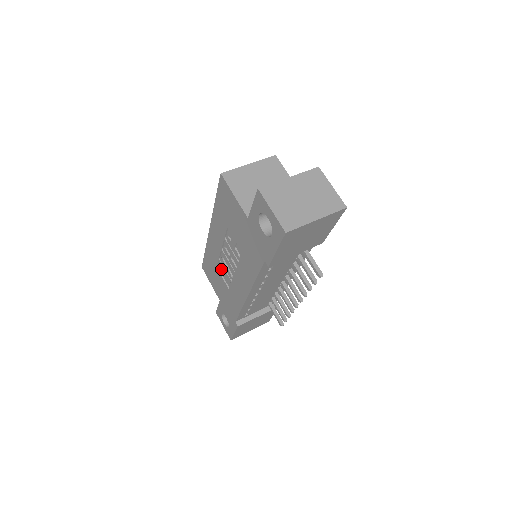
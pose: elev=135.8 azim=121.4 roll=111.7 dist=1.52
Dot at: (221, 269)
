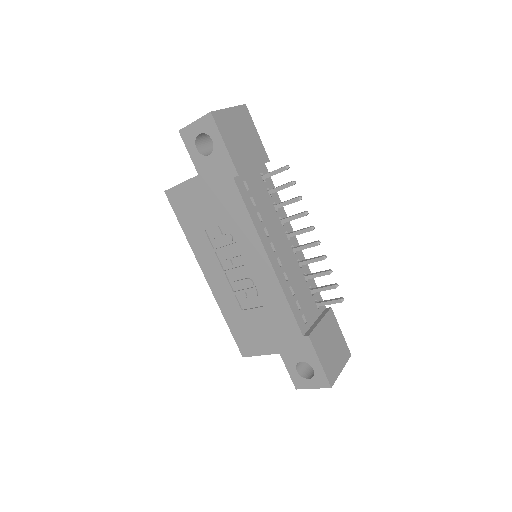
Dot at: (243, 299)
